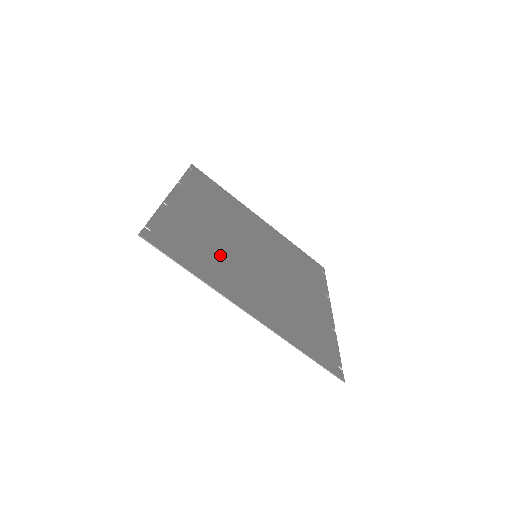
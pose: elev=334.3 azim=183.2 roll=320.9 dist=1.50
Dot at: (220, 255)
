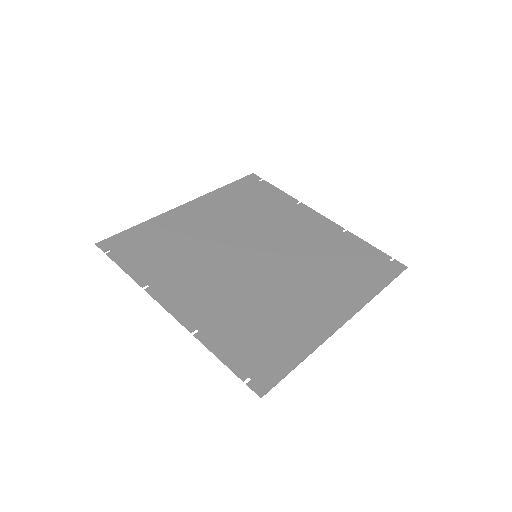
Dot at: (267, 305)
